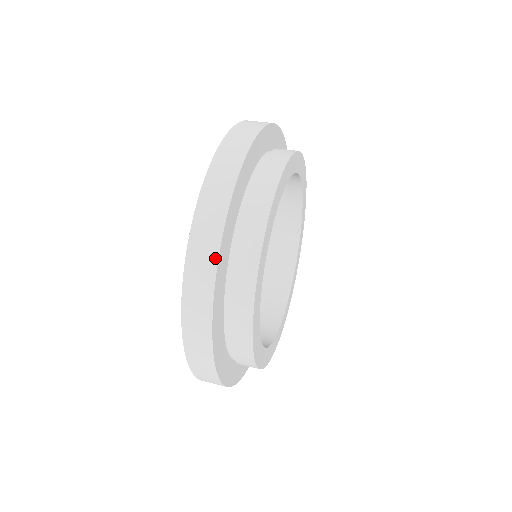
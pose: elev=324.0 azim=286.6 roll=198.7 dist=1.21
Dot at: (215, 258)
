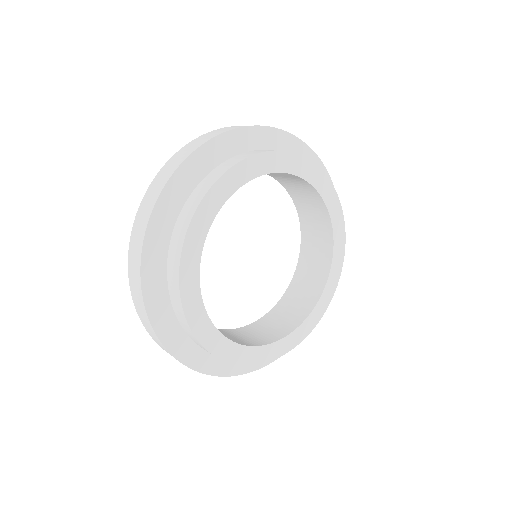
Dot at: (140, 249)
